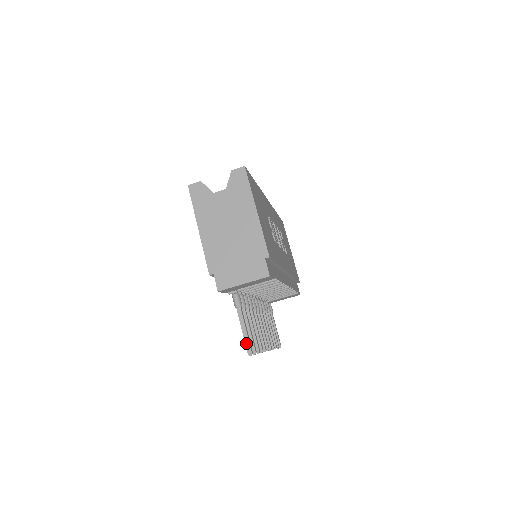
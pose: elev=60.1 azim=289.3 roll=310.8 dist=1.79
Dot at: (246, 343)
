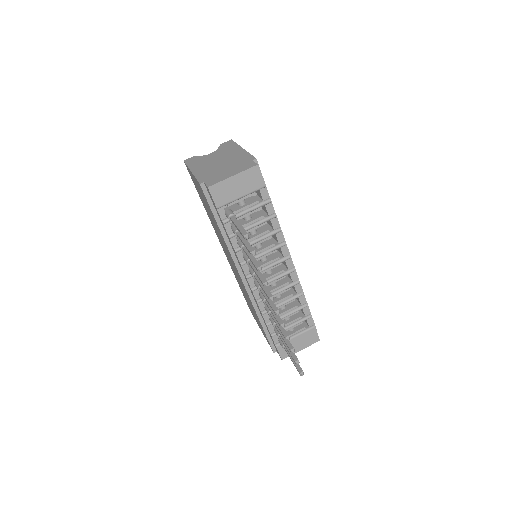
Dot at: (241, 230)
